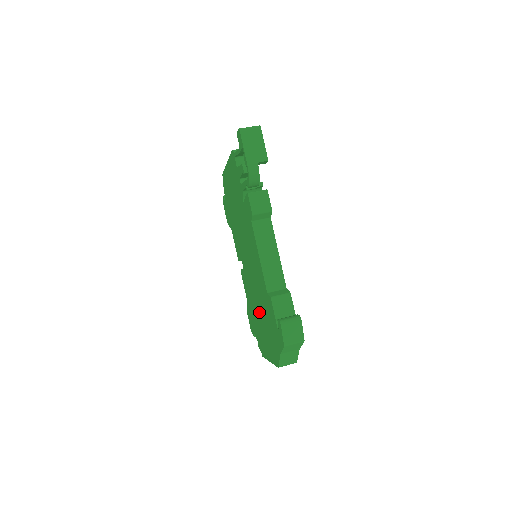
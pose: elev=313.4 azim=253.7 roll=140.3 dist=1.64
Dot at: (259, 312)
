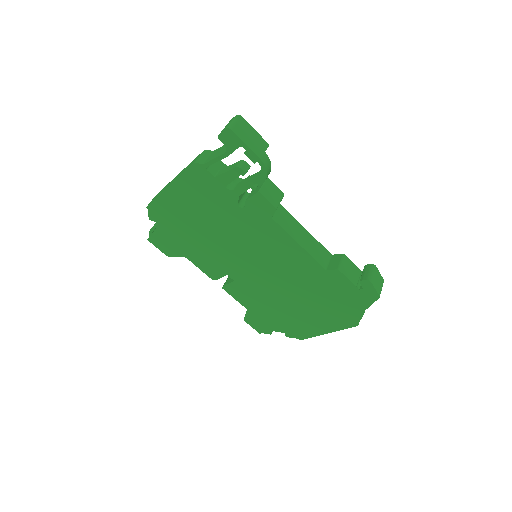
Dot at: (294, 301)
